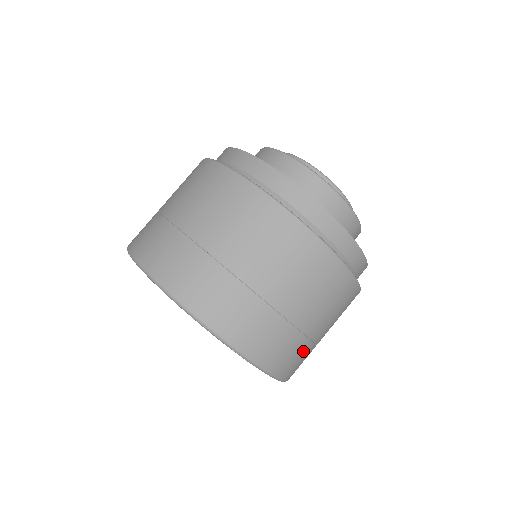
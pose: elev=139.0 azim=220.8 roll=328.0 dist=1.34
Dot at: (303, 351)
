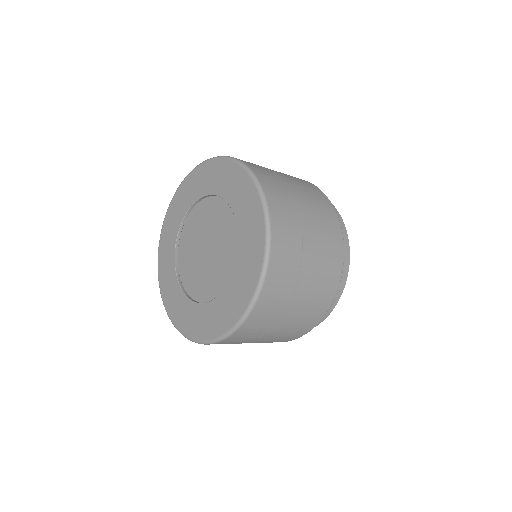
Dot at: (294, 241)
